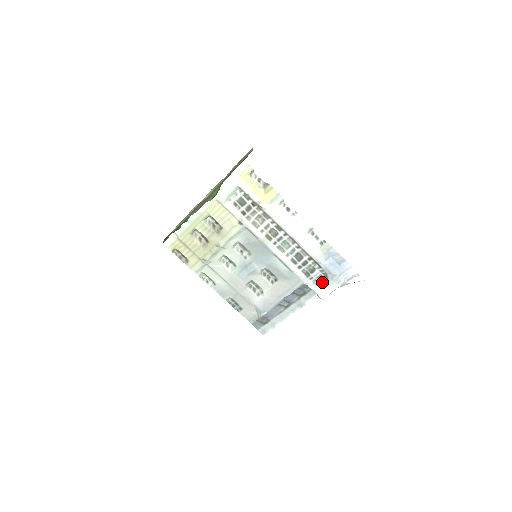
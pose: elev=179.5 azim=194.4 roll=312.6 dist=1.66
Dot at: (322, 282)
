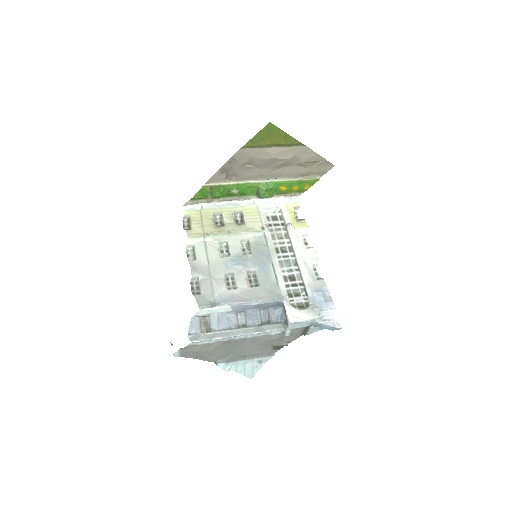
Dot at: (301, 307)
